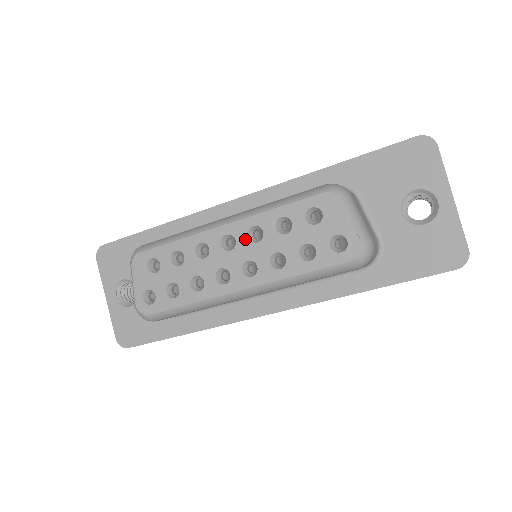
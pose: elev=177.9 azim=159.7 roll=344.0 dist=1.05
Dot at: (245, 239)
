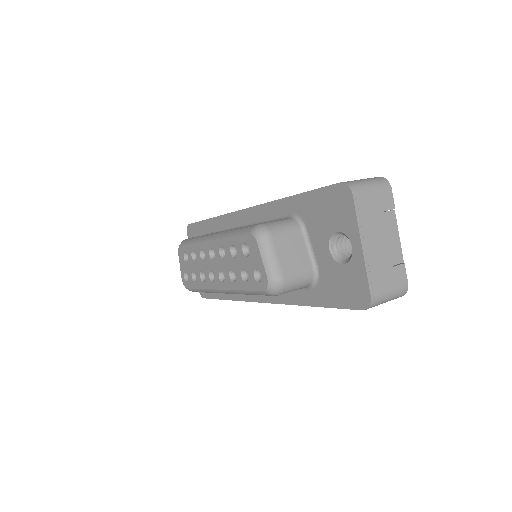
Dot at: (218, 254)
